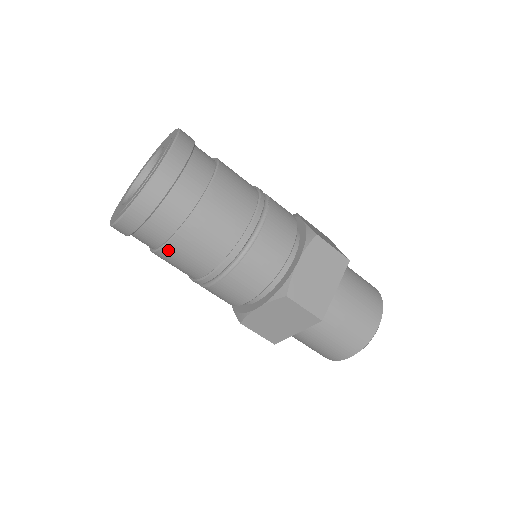
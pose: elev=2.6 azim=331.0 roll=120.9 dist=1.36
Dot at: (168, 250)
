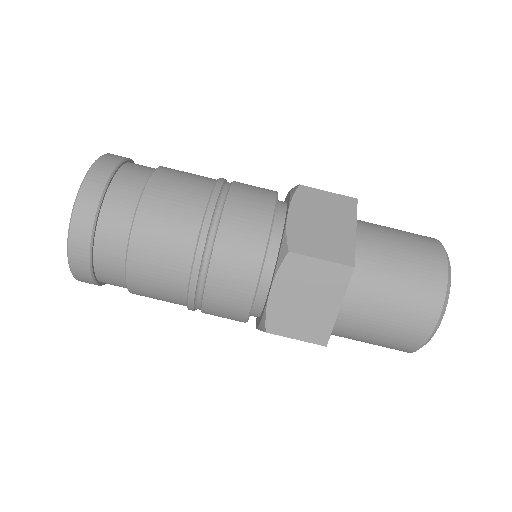
Dot at: (133, 264)
